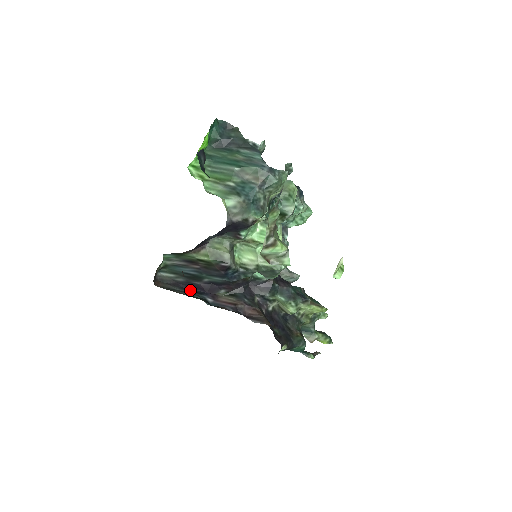
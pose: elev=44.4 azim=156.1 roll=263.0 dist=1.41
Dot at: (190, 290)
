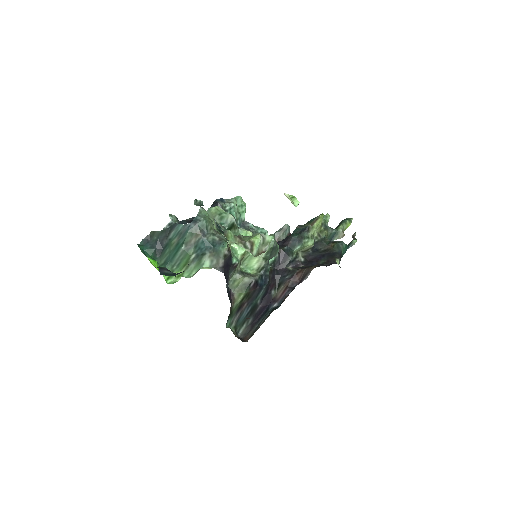
Dot at: (261, 317)
